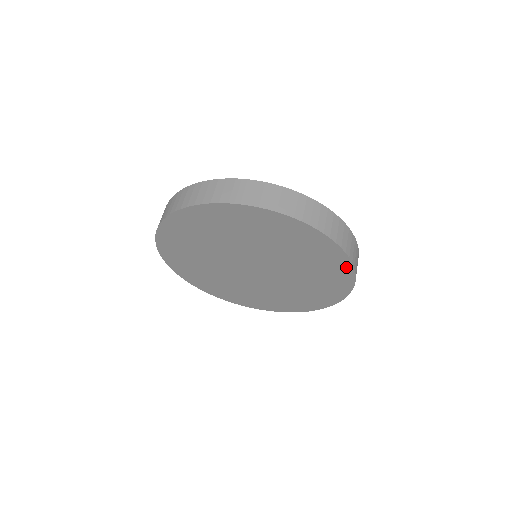
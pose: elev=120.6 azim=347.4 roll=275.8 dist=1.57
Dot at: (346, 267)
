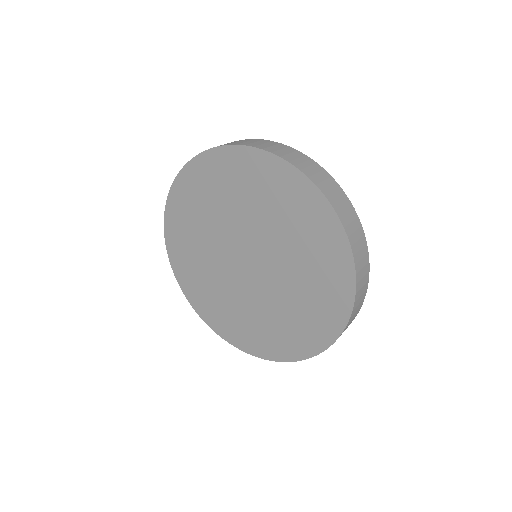
Dot at: (277, 165)
